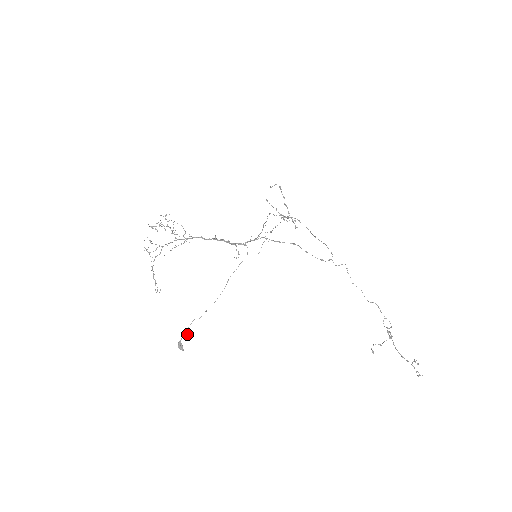
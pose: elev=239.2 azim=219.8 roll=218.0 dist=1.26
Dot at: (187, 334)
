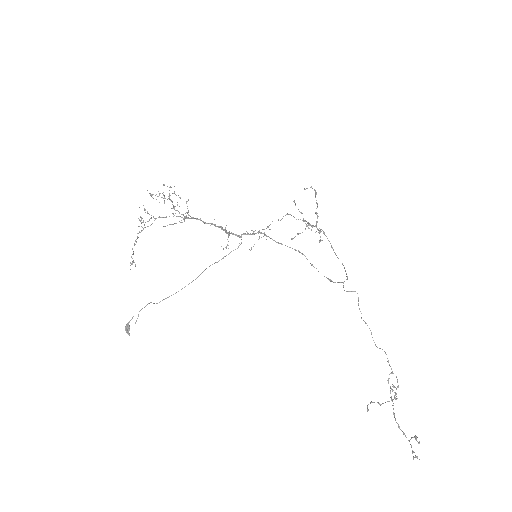
Dot at: occluded
